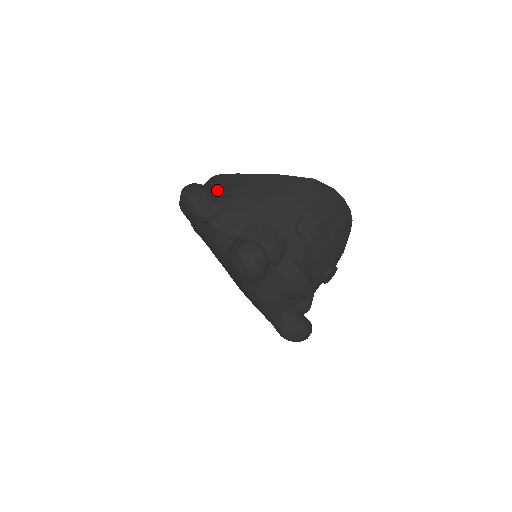
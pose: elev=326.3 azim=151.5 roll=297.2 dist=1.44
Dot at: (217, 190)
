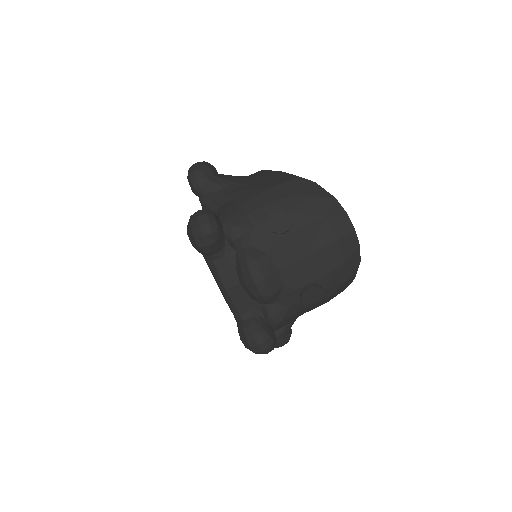
Dot at: occluded
